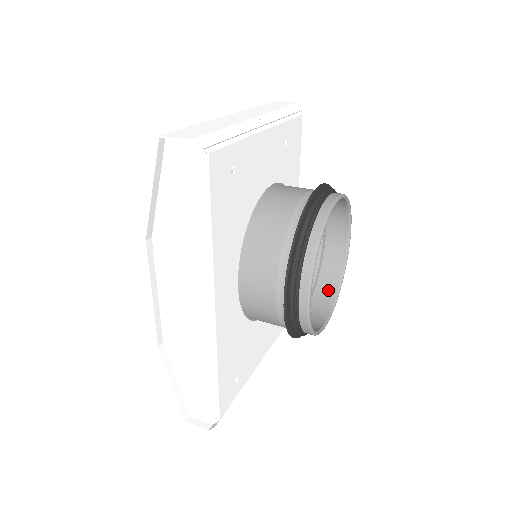
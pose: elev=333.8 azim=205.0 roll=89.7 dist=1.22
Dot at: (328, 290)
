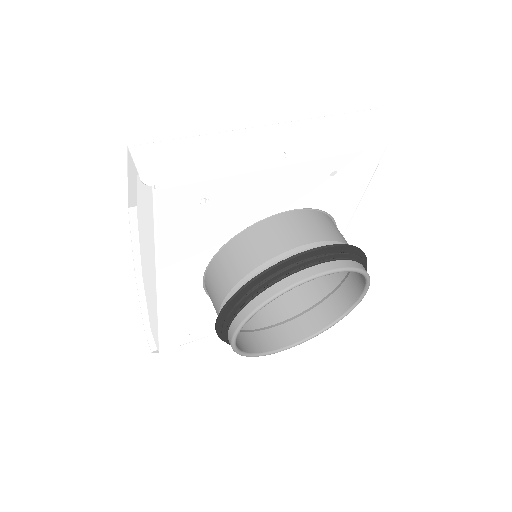
Dot at: (318, 320)
